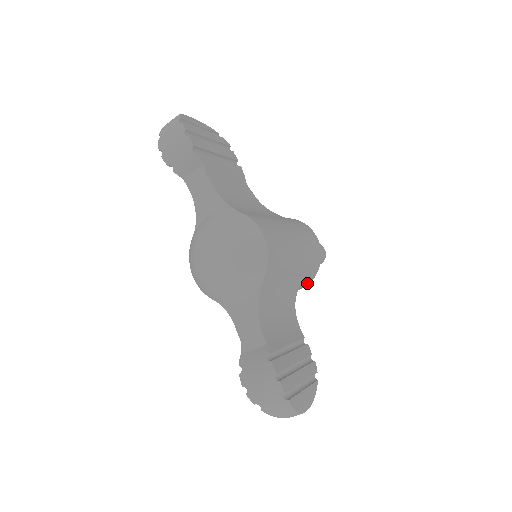
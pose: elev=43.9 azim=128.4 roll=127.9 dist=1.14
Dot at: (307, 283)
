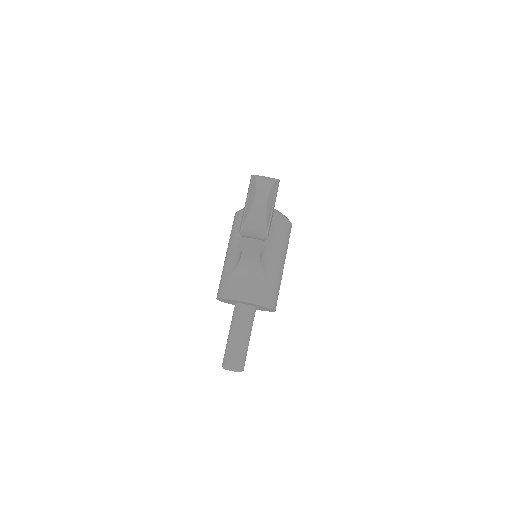
Dot at: (255, 299)
